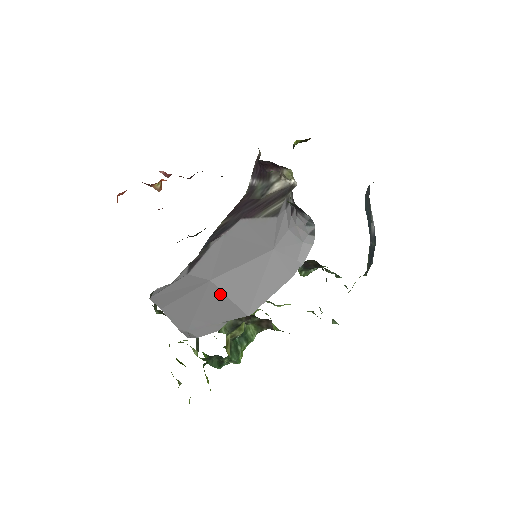
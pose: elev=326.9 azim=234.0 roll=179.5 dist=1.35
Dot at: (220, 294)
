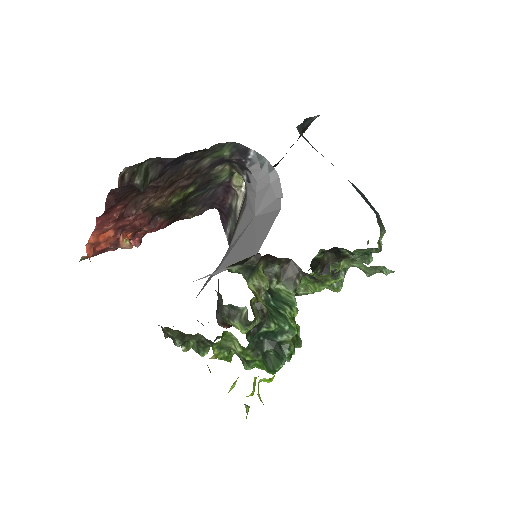
Dot at: occluded
